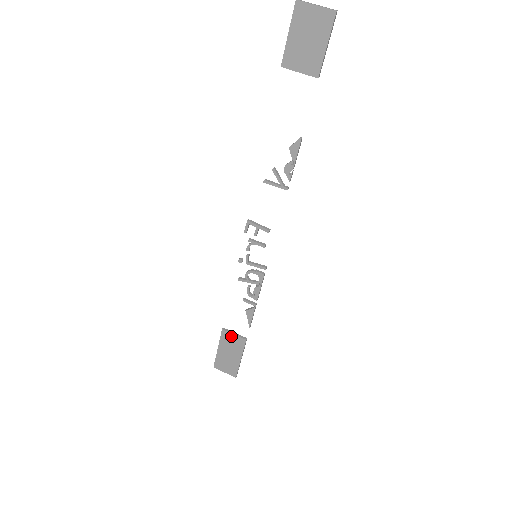
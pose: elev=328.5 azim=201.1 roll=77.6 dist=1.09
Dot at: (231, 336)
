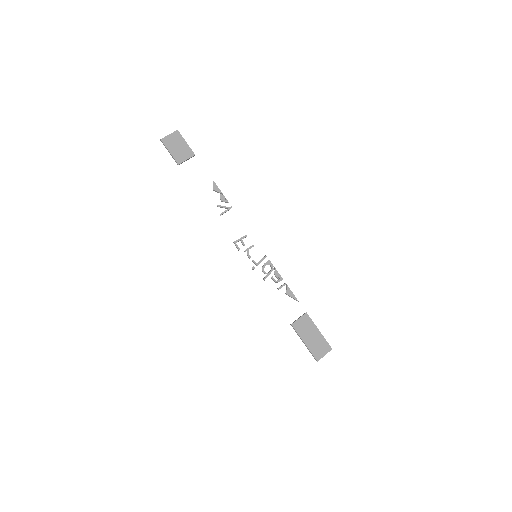
Dot at: (299, 322)
